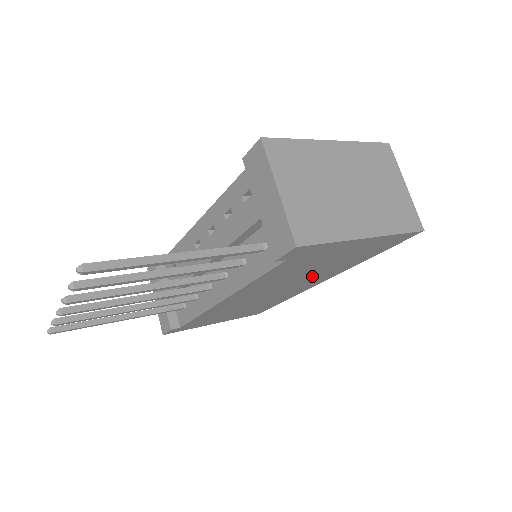
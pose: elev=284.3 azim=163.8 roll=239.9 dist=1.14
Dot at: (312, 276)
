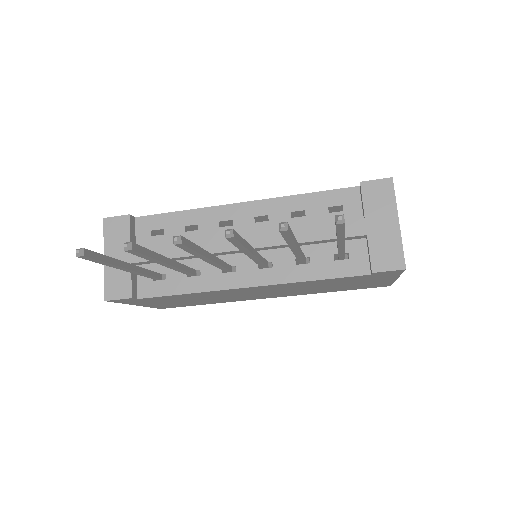
Dot at: (299, 291)
